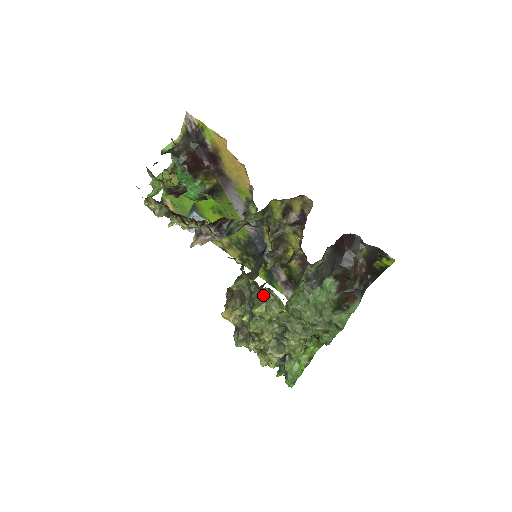
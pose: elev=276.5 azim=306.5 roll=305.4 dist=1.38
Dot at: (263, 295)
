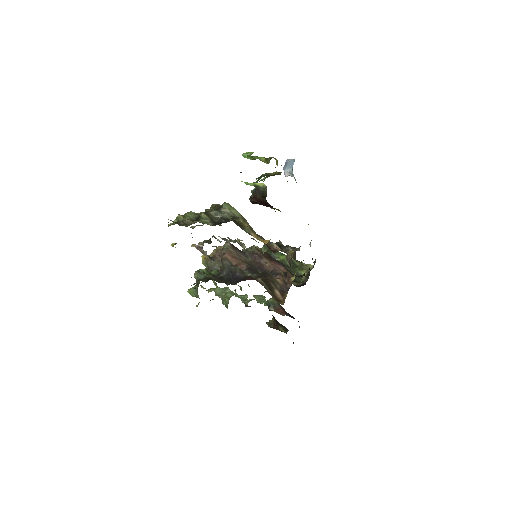
Dot at: (196, 294)
